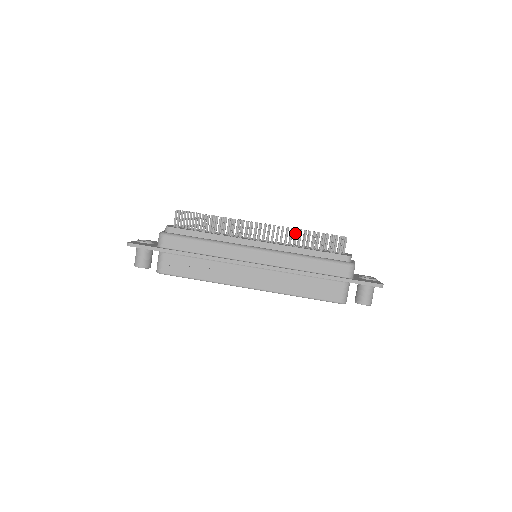
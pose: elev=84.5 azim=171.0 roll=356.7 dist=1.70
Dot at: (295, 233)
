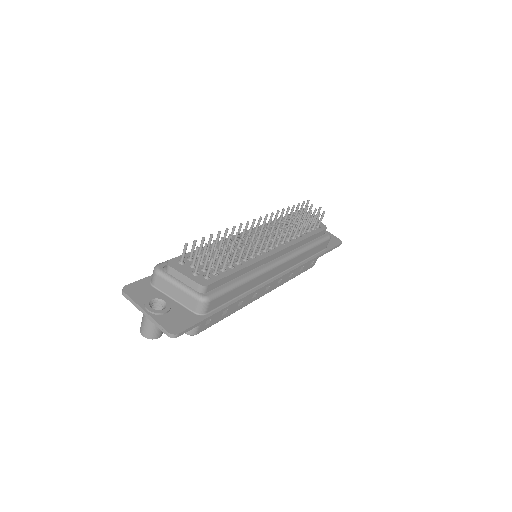
Dot at: (298, 227)
